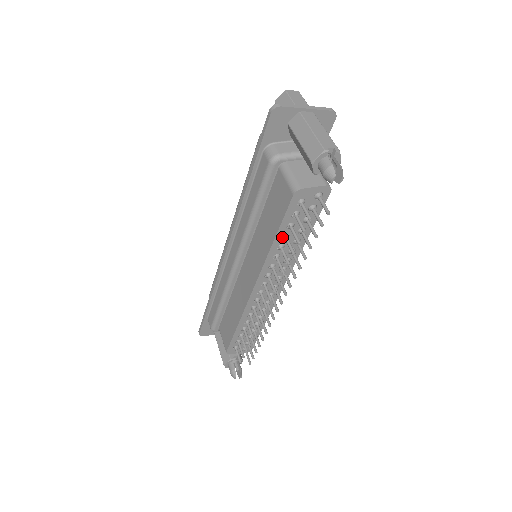
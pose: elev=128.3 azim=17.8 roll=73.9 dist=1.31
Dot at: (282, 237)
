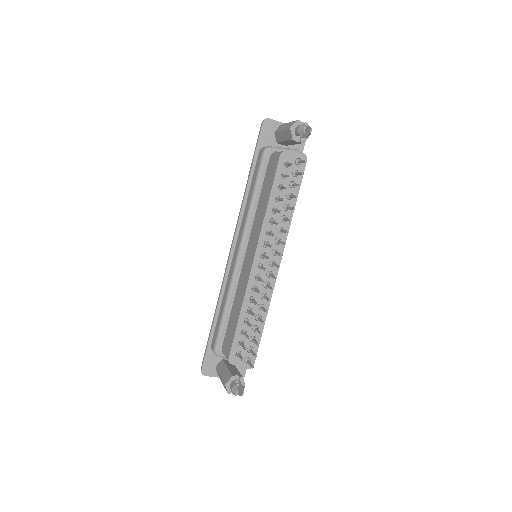
Dot at: (275, 200)
